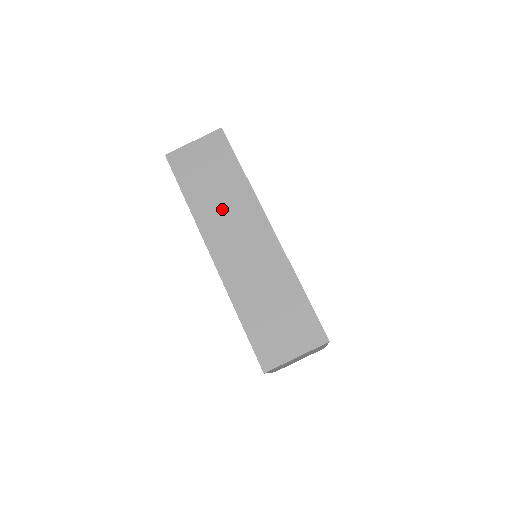
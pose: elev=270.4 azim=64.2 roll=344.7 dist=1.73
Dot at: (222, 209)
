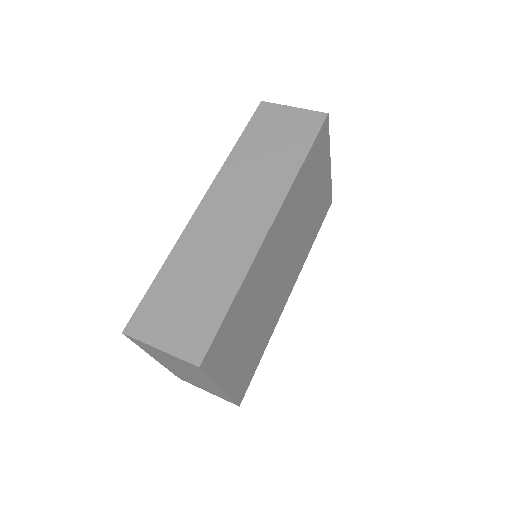
Dot at: (252, 175)
